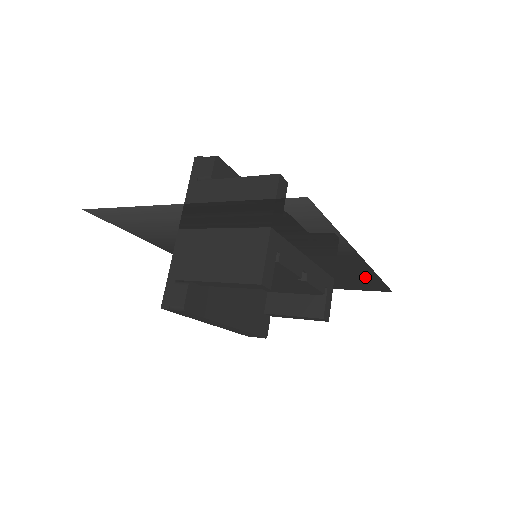
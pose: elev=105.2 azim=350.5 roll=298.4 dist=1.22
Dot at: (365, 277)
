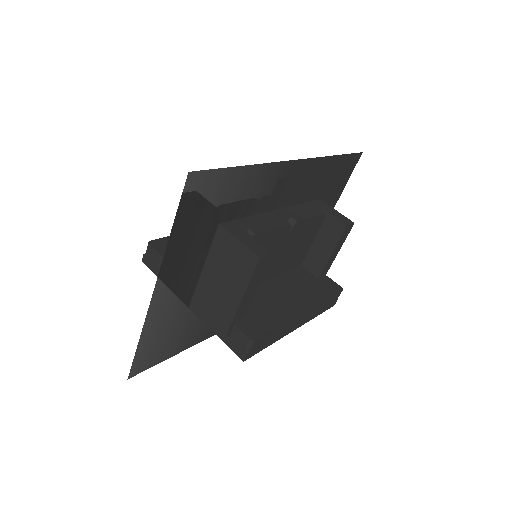
Dot at: (329, 169)
